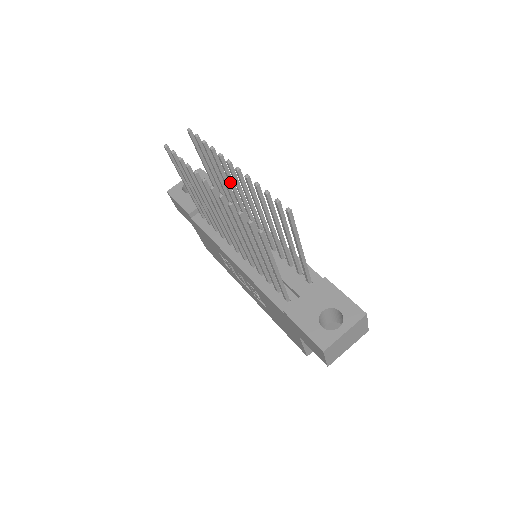
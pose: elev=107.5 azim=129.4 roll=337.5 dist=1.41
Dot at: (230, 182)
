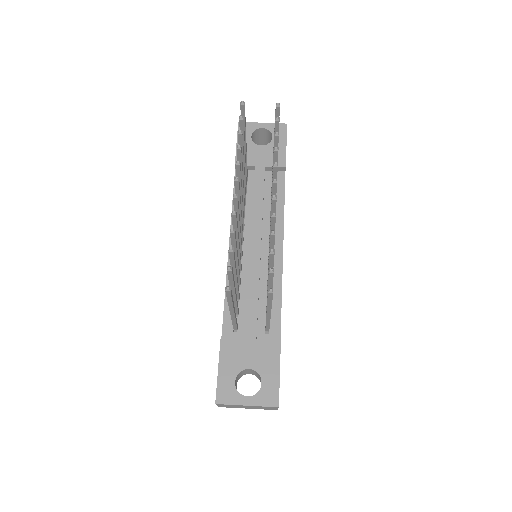
Dot at: occluded
